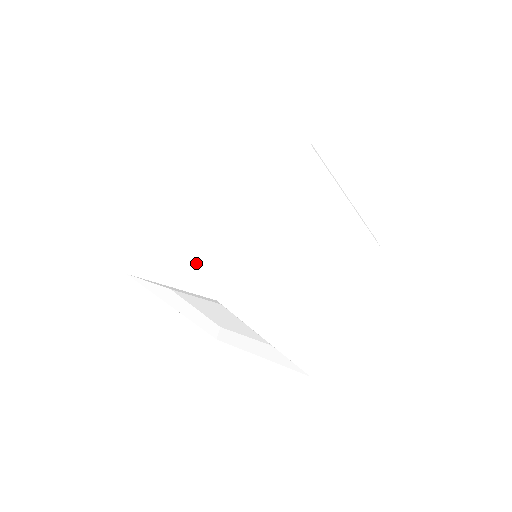
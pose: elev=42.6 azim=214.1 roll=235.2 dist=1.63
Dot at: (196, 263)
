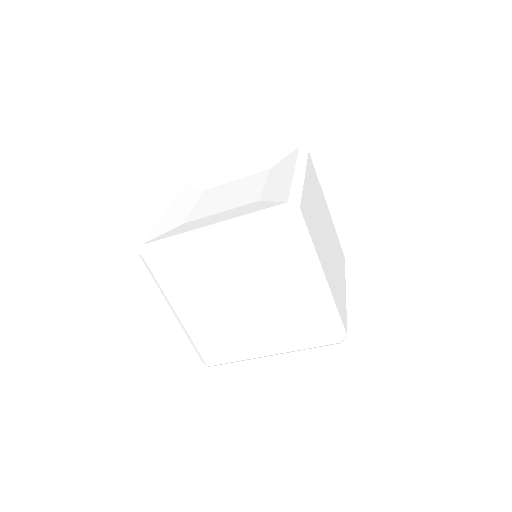
Dot at: (247, 209)
